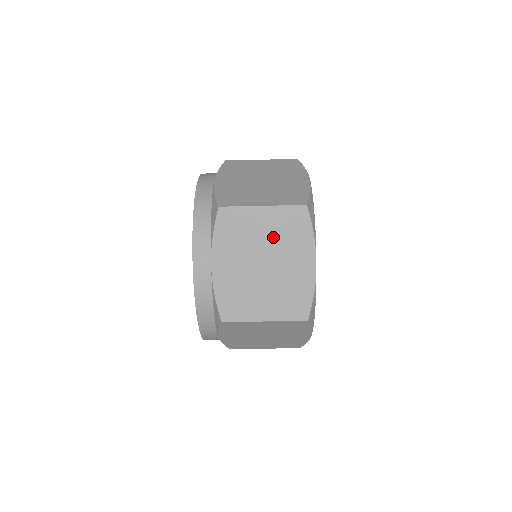
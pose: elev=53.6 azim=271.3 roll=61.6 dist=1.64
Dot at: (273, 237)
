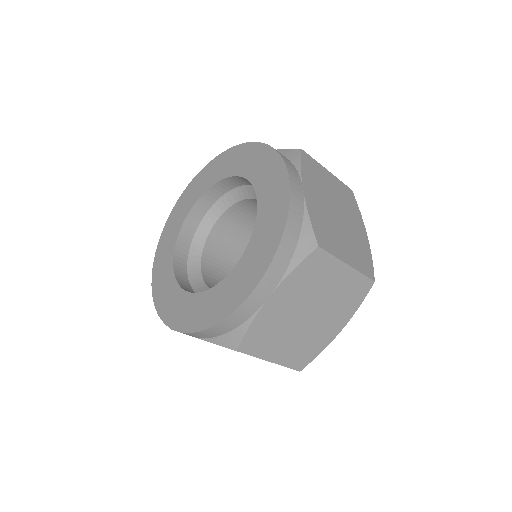
Dot at: occluded
